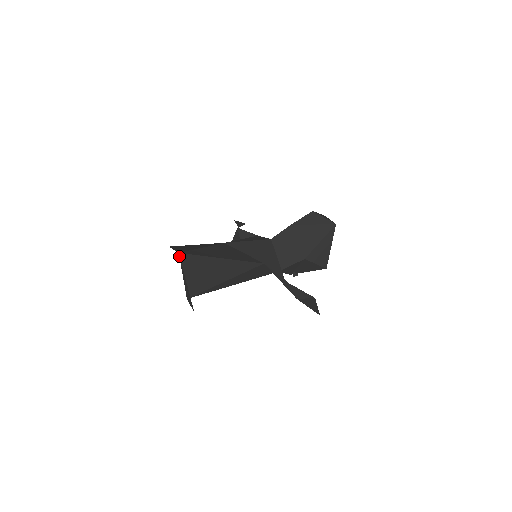
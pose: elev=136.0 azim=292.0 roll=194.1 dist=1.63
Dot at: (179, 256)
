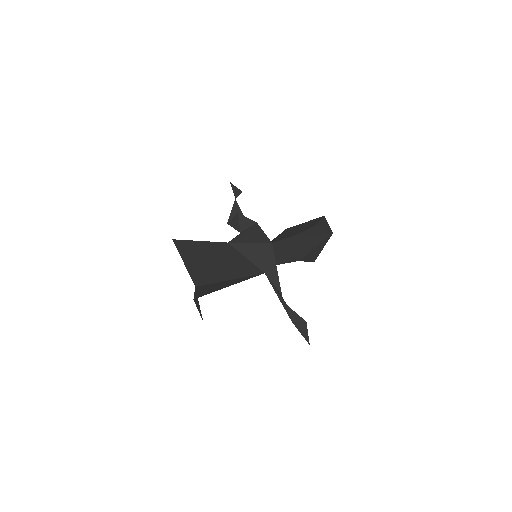
Dot at: (195, 288)
